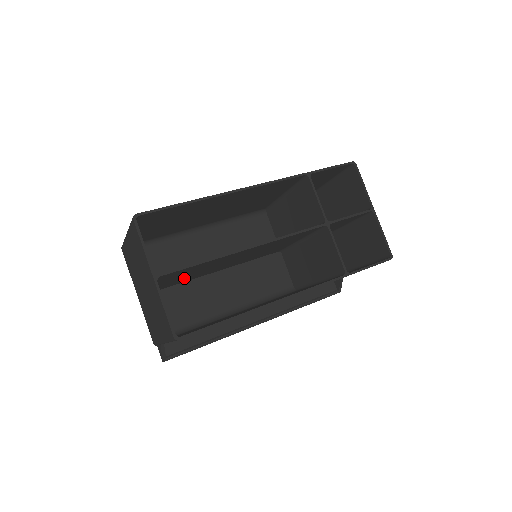
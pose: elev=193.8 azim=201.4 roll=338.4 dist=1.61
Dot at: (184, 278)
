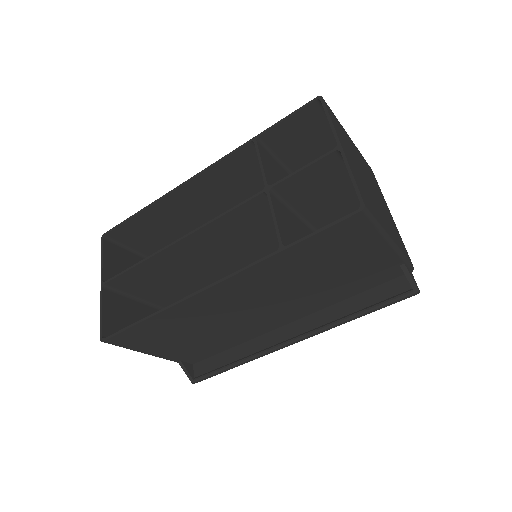
Dot at: occluded
